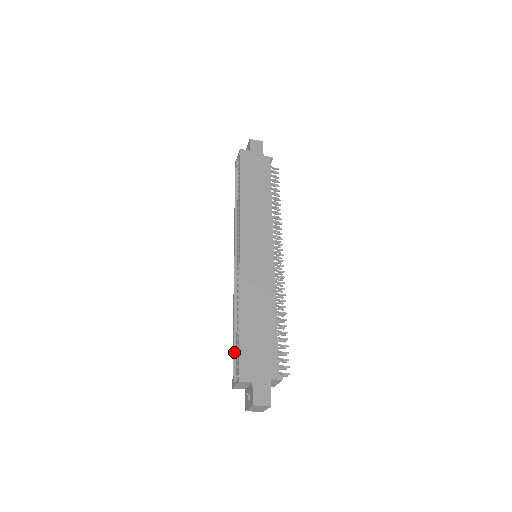
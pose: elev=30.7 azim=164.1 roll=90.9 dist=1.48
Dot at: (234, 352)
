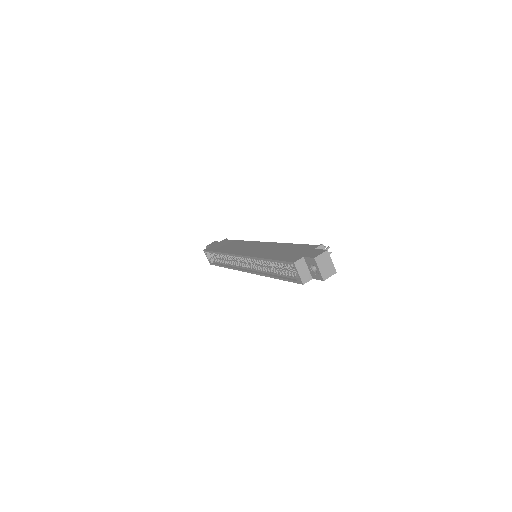
Dot at: (286, 279)
